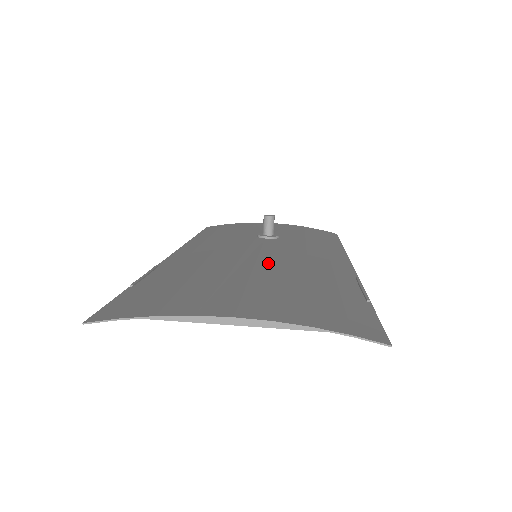
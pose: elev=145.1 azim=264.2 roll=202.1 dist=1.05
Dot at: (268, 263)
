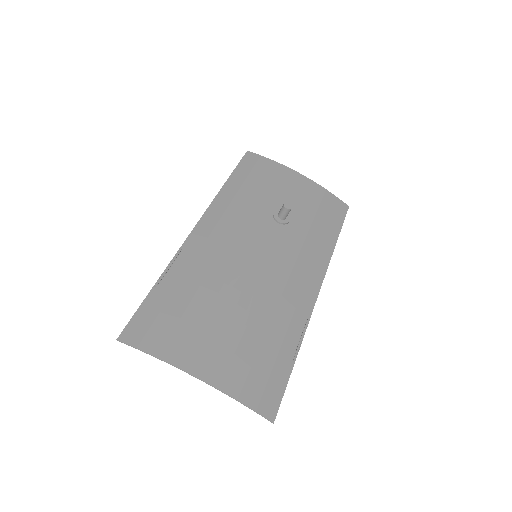
Dot at: (255, 286)
